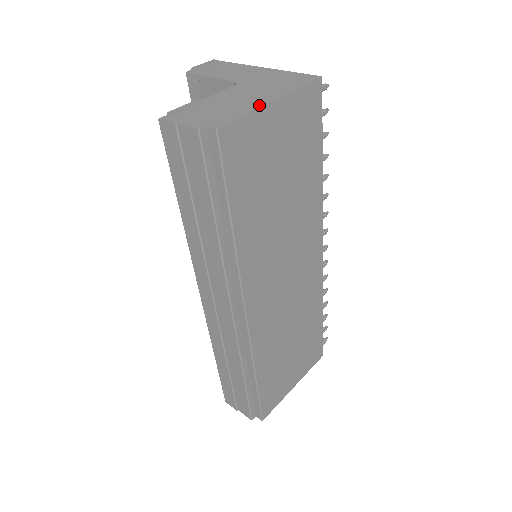
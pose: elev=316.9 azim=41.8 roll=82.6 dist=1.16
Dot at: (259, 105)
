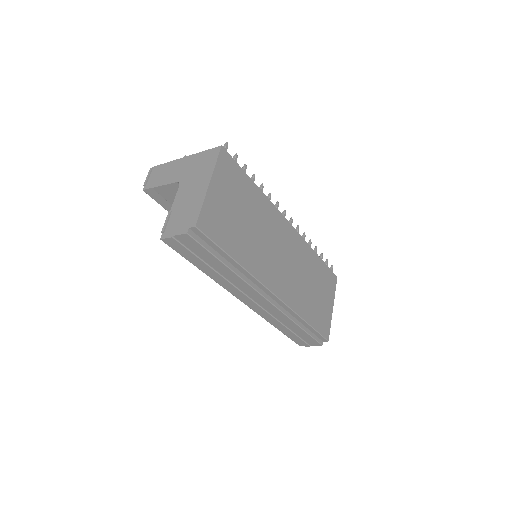
Dot at: (204, 194)
